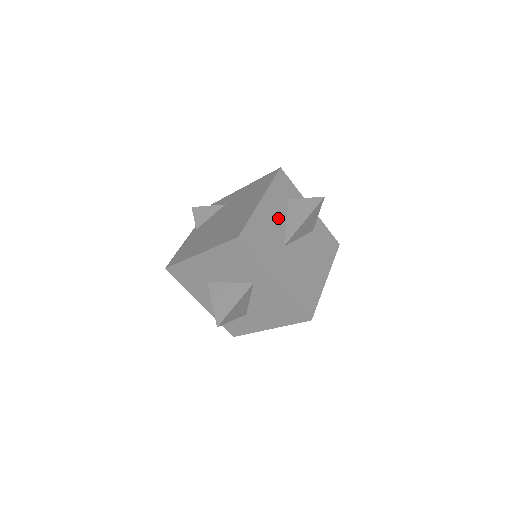
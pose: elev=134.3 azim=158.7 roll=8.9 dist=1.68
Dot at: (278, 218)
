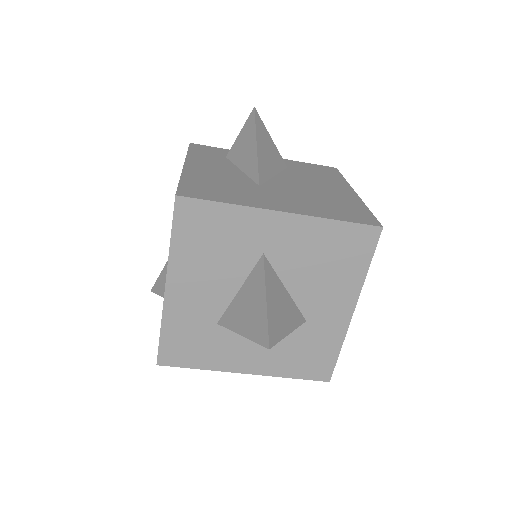
Dot at: (225, 171)
